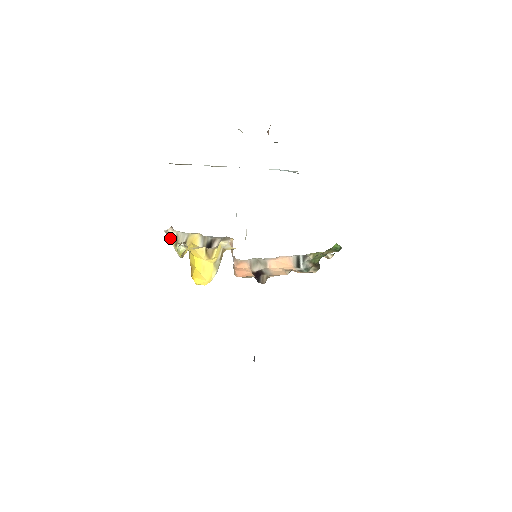
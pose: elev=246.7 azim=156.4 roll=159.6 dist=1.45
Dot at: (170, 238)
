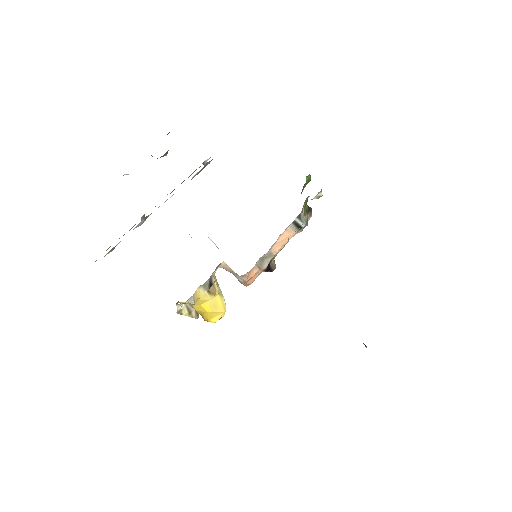
Dot at: (183, 313)
